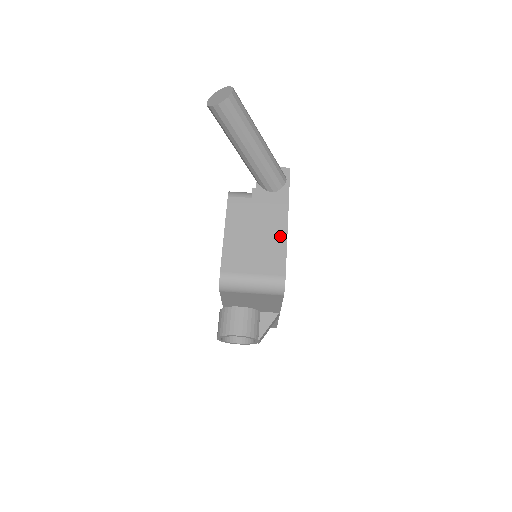
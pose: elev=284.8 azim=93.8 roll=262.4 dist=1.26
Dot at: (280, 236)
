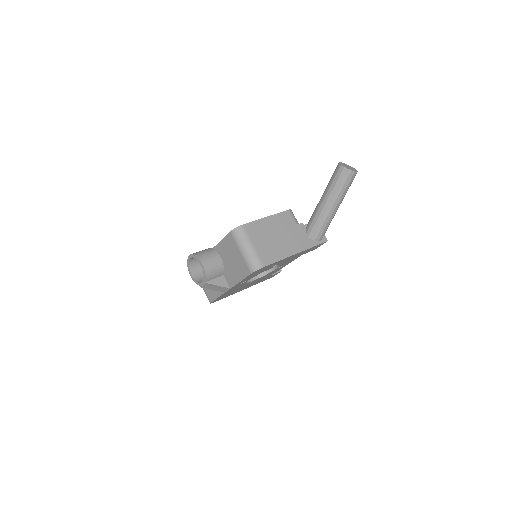
Dot at: (286, 252)
